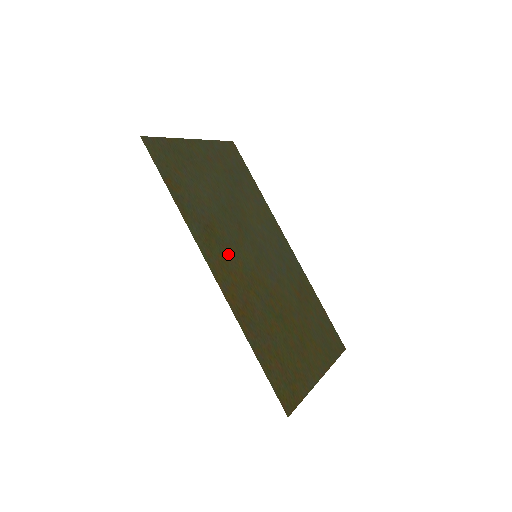
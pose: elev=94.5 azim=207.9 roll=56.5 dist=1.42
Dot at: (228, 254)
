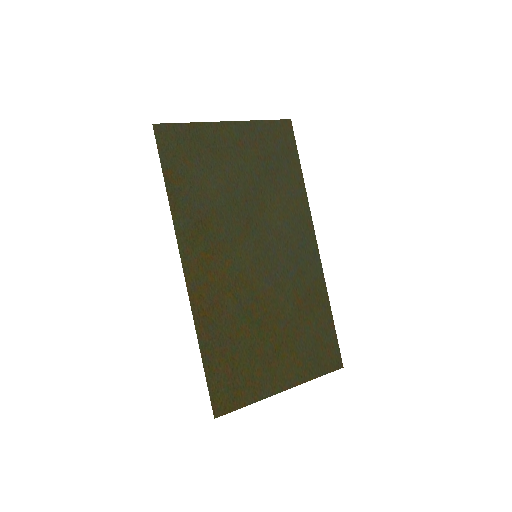
Dot at: (215, 252)
